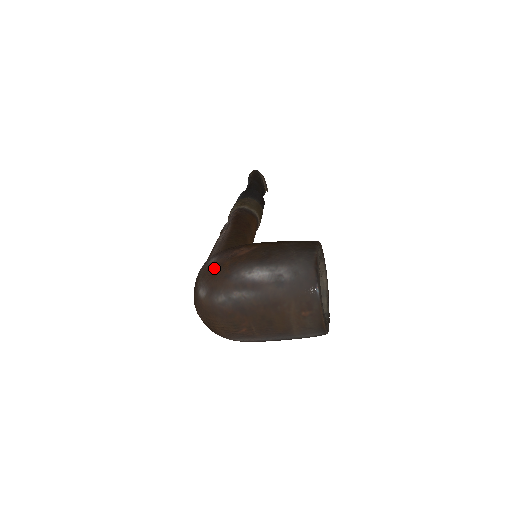
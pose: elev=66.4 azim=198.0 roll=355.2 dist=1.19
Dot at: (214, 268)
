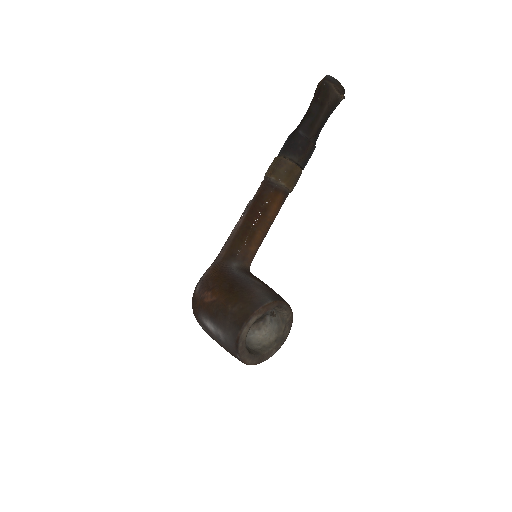
Dot at: (194, 299)
